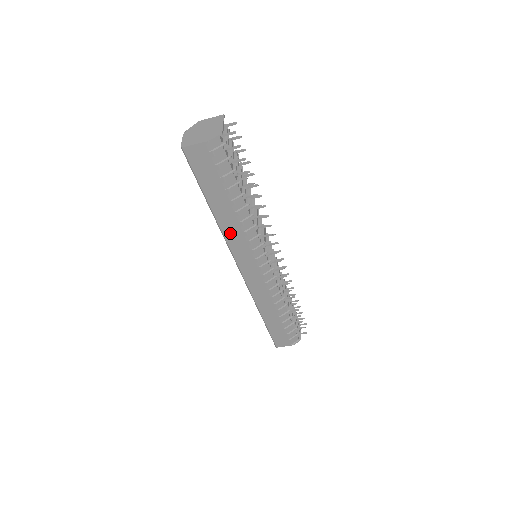
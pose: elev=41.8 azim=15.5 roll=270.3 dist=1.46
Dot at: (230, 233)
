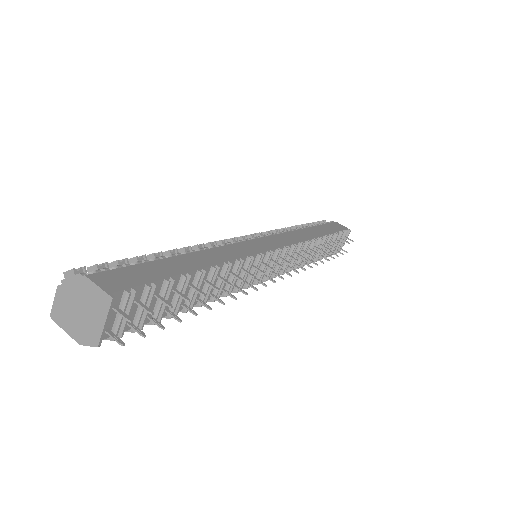
Dot at: occluded
